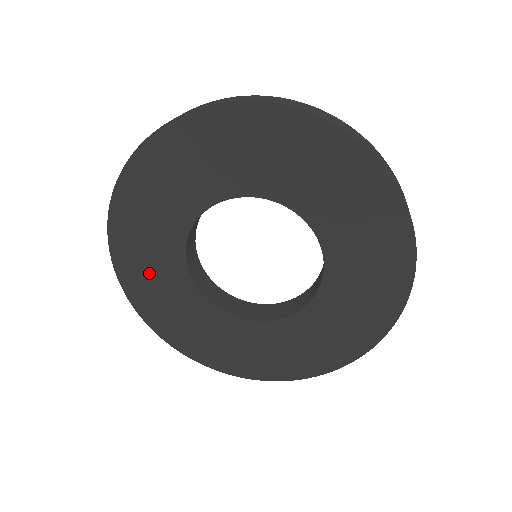
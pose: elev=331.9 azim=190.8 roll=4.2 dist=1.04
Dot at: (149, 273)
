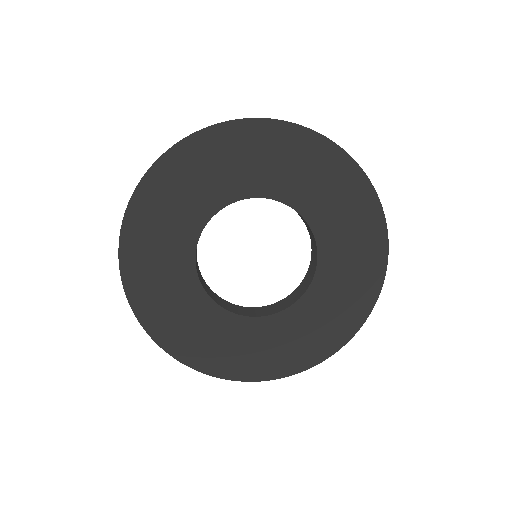
Dot at: (173, 199)
